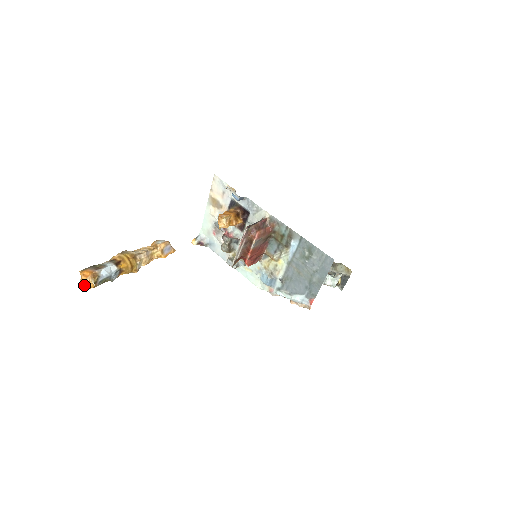
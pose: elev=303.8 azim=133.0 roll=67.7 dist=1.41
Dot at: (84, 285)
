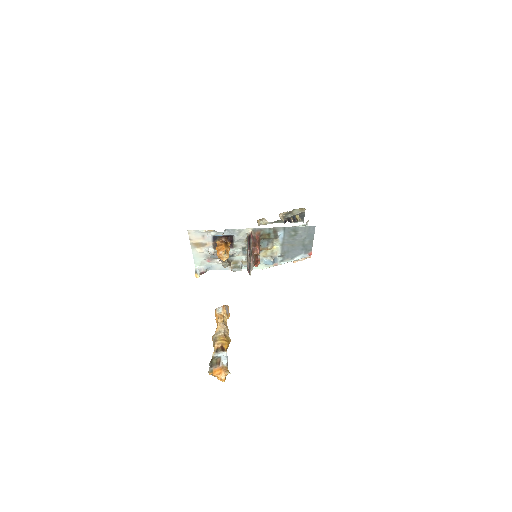
Dot at: (224, 379)
